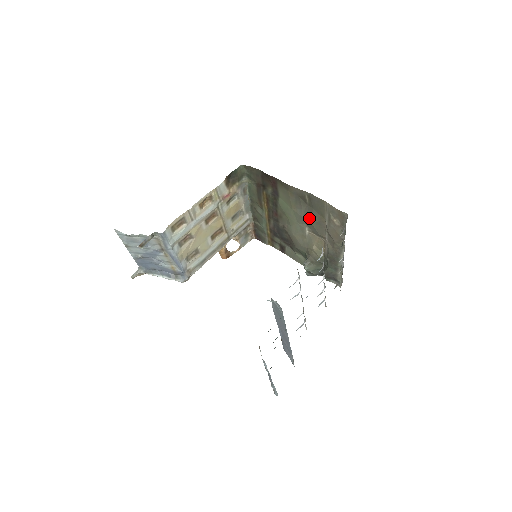
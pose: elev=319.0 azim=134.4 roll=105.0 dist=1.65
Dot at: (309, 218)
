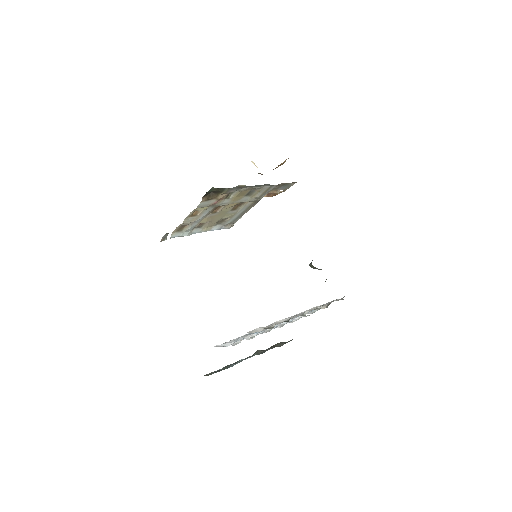
Dot at: occluded
